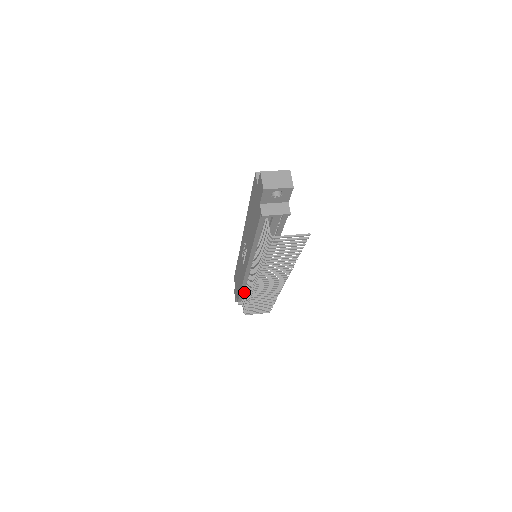
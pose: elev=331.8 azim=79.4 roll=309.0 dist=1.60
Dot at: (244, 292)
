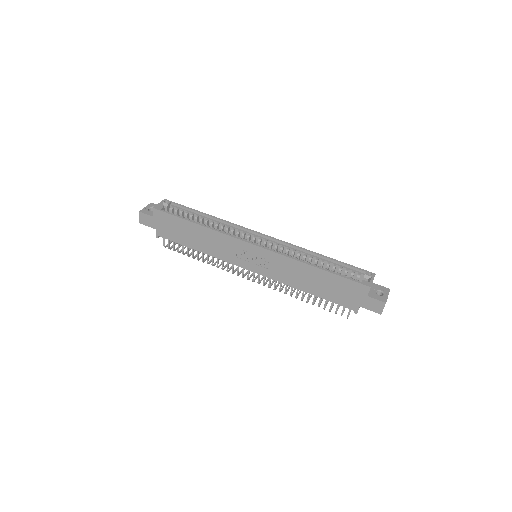
Dot at: occluded
